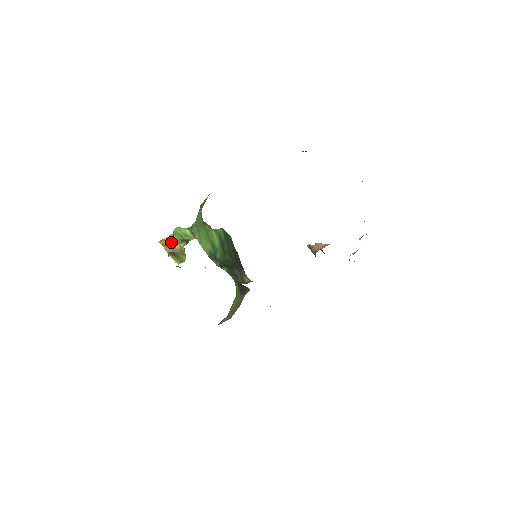
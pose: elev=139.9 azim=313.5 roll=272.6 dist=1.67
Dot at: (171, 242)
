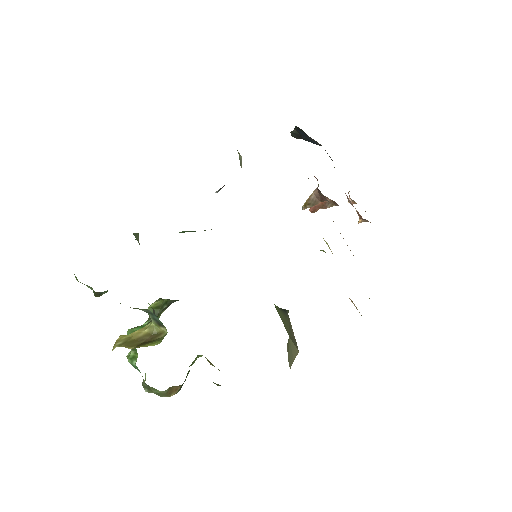
Dot at: (130, 335)
